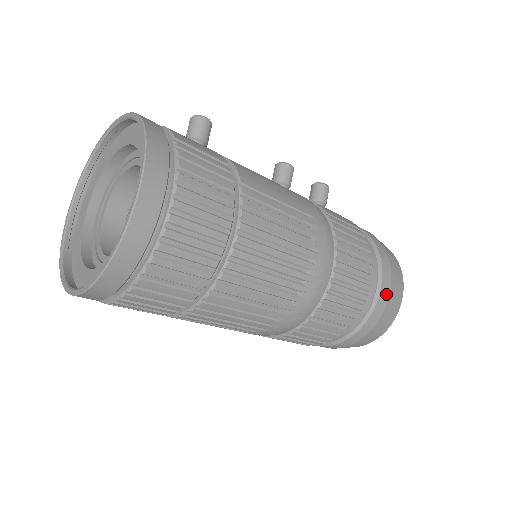
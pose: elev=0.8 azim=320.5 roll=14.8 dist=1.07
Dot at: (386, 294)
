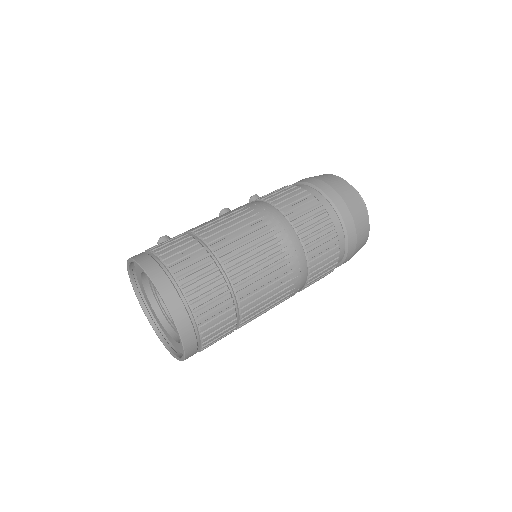
Dot at: (330, 190)
